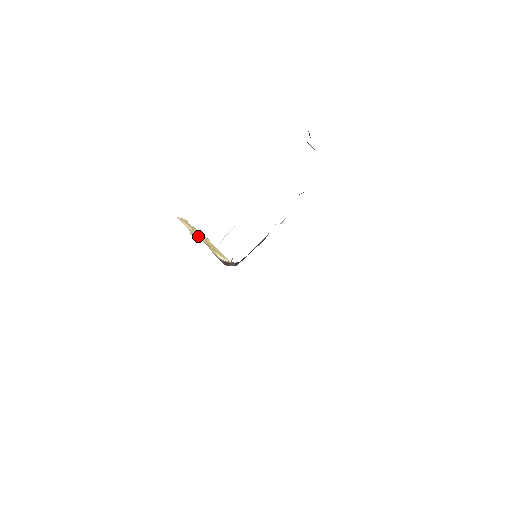
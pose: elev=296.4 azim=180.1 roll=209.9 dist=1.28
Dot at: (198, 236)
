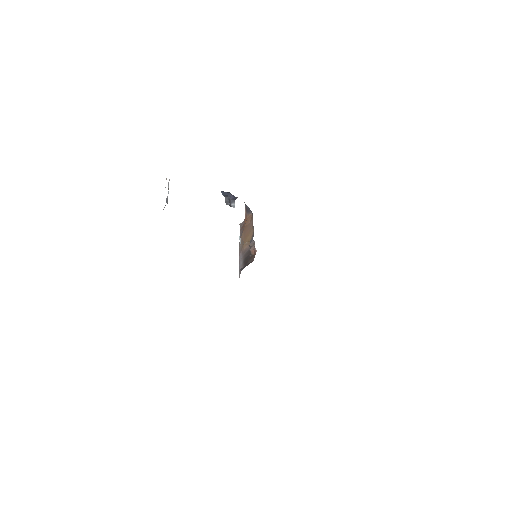
Dot at: occluded
